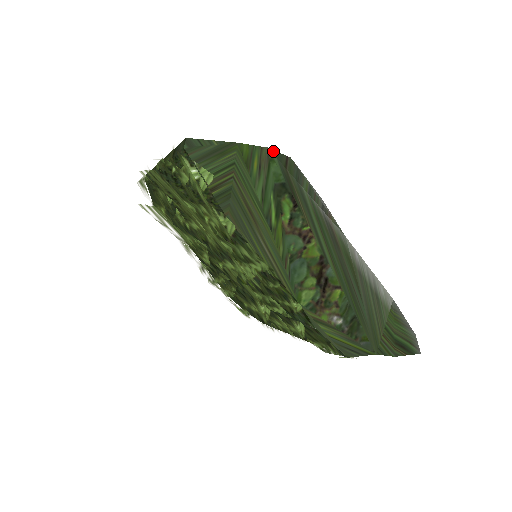
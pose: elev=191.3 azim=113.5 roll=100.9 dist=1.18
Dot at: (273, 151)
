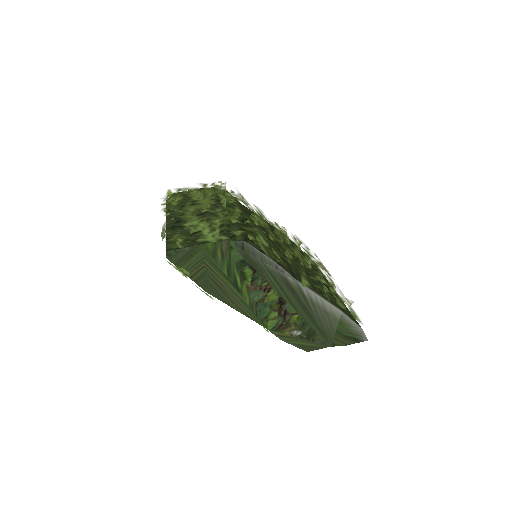
Dot at: (231, 241)
